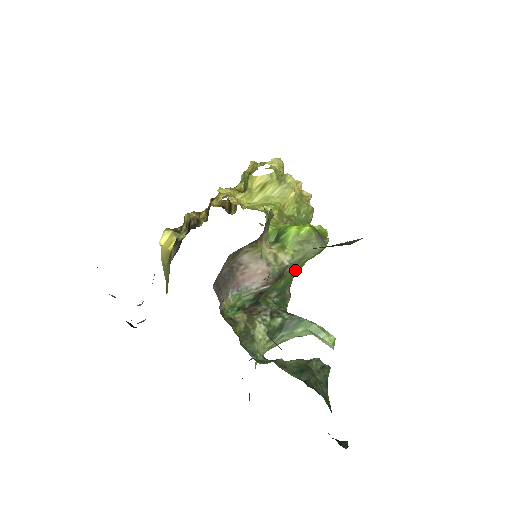
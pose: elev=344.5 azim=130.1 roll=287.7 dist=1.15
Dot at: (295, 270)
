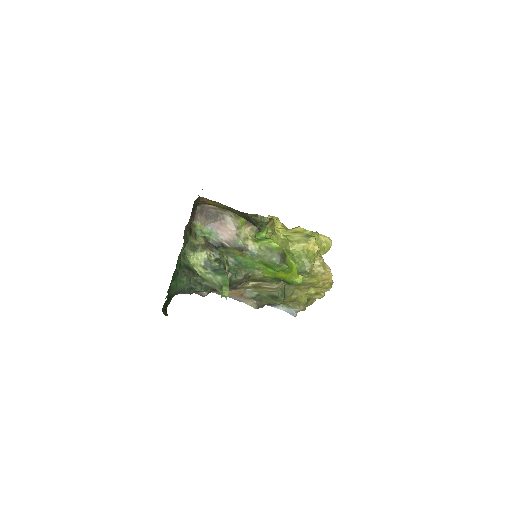
Dot at: (255, 263)
